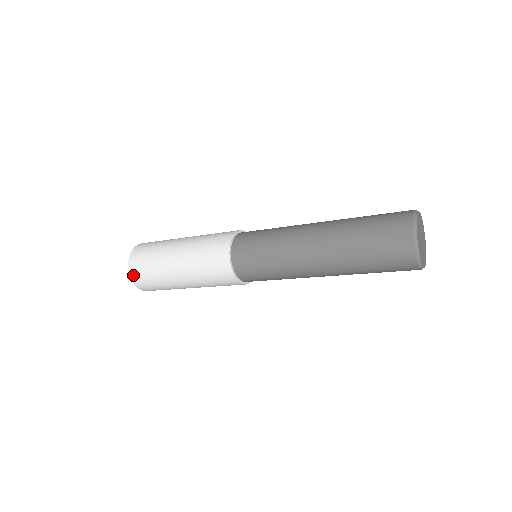
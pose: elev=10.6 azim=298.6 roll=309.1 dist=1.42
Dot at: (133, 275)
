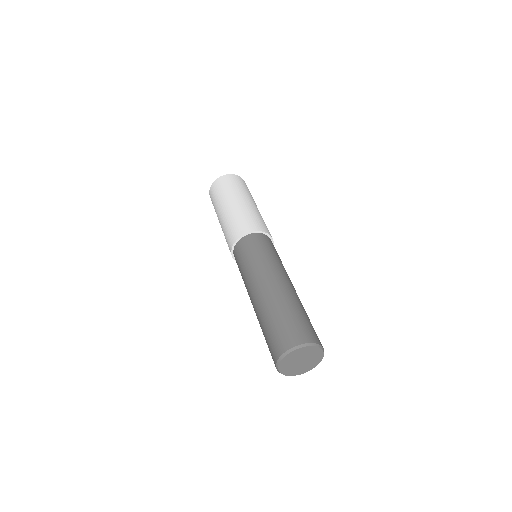
Dot at: (212, 187)
